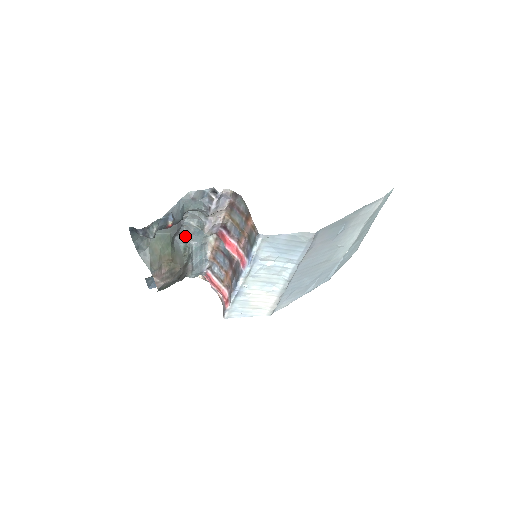
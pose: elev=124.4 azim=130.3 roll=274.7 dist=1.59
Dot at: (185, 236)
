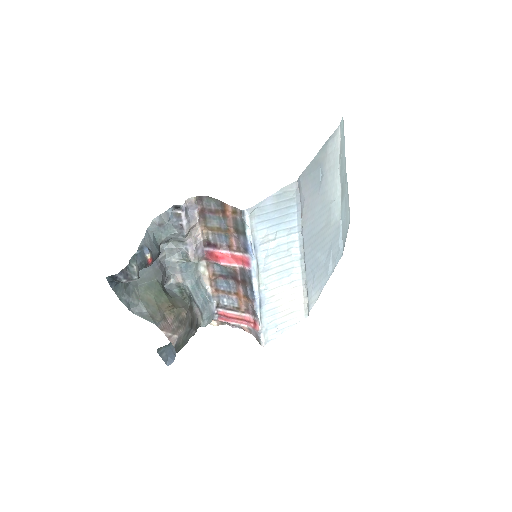
Dot at: (175, 281)
